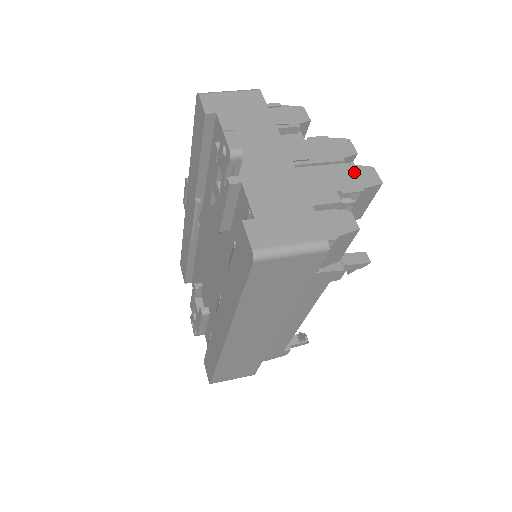
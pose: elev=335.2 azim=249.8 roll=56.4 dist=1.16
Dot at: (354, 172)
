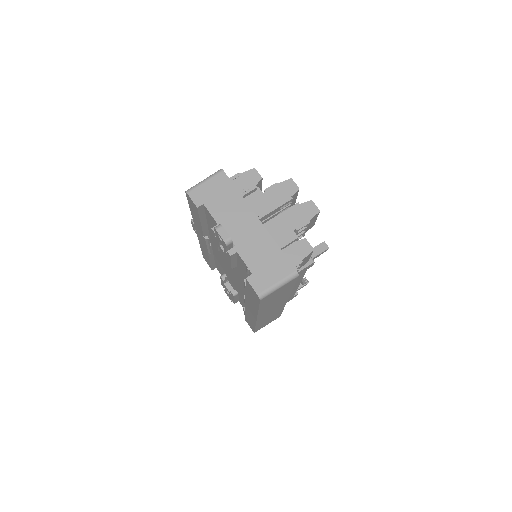
Dot at: (300, 210)
